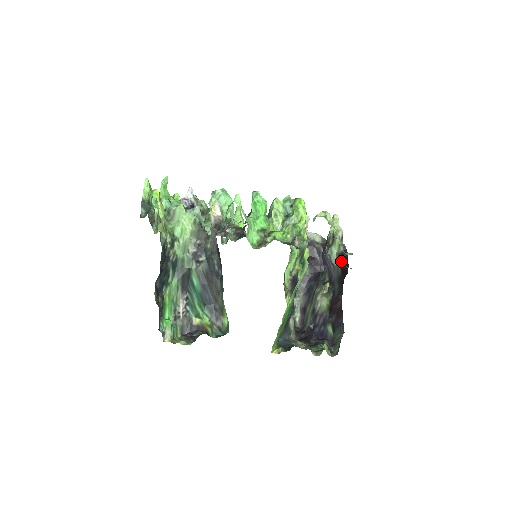
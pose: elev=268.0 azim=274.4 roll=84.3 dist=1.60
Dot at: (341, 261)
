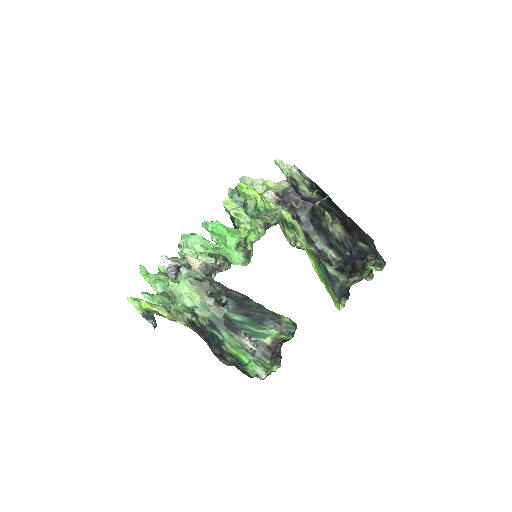
Dot at: (316, 192)
